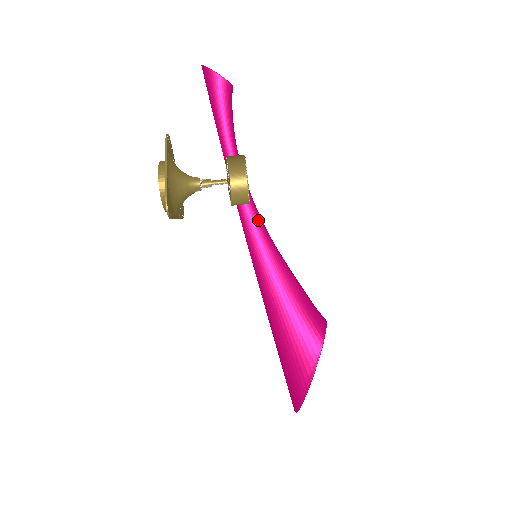
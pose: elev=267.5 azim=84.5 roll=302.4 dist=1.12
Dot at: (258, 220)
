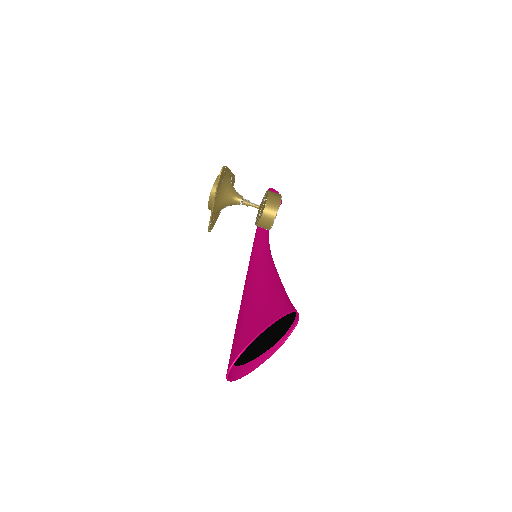
Dot at: (268, 245)
